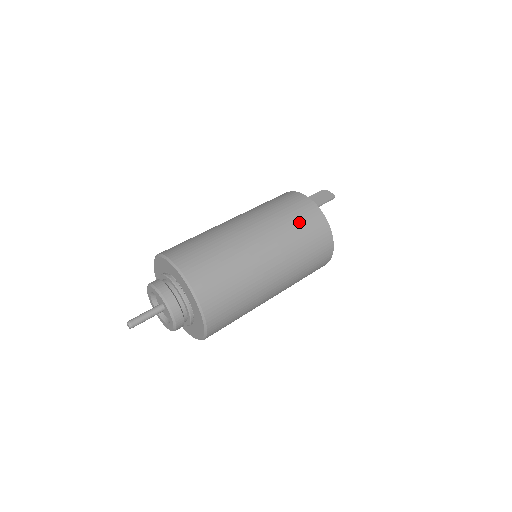
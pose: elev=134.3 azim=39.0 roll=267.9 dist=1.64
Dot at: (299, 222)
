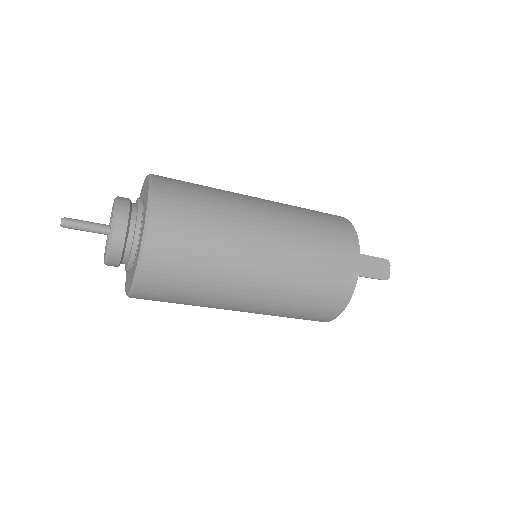
Dot at: (320, 283)
